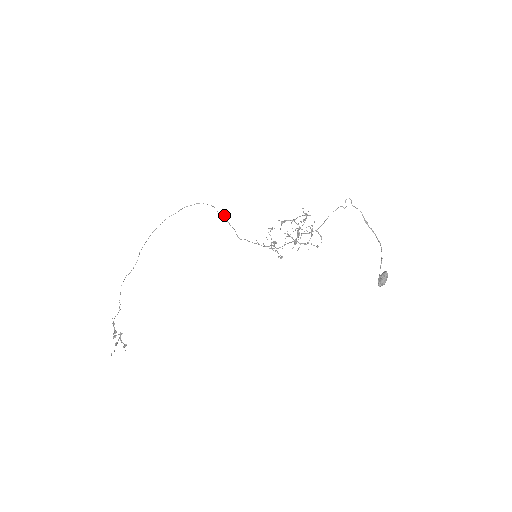
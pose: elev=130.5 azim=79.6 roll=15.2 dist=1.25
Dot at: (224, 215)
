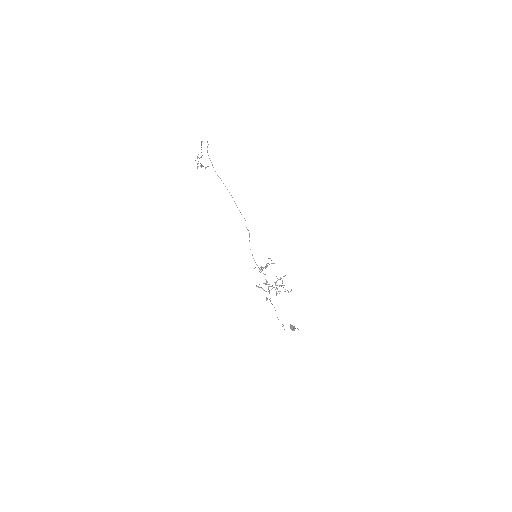
Dot at: (246, 227)
